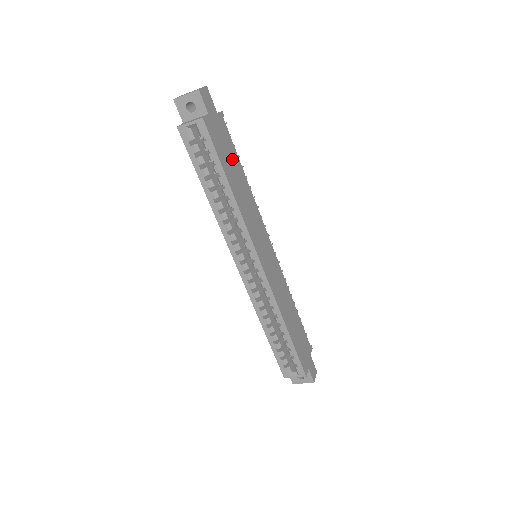
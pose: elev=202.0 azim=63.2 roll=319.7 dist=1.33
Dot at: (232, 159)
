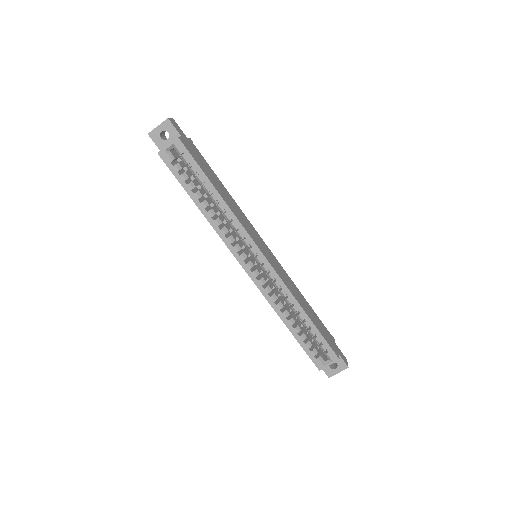
Dot at: (210, 173)
